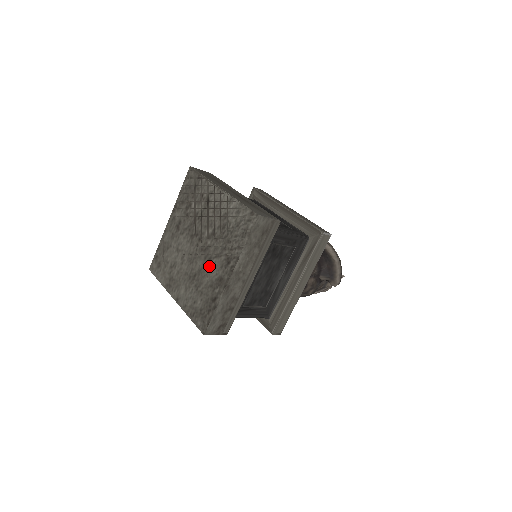
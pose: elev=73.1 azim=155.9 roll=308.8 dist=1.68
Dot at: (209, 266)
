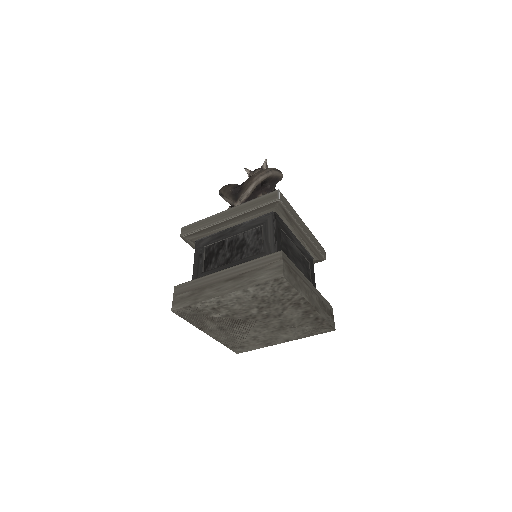
Dot at: (285, 317)
